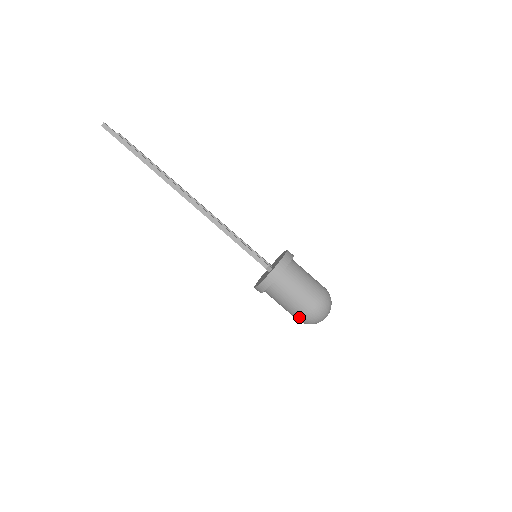
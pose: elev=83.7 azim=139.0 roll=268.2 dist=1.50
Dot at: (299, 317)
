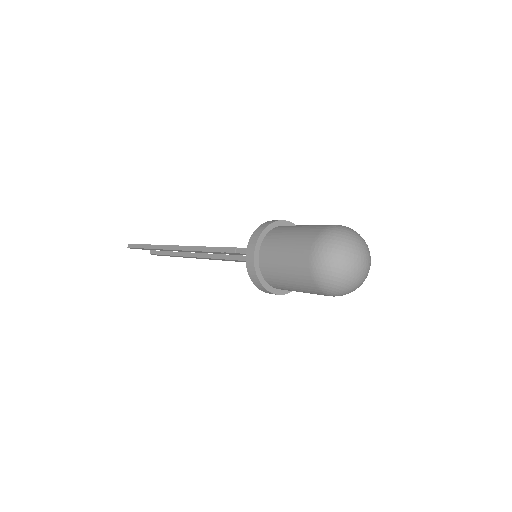
Dot at: (311, 281)
